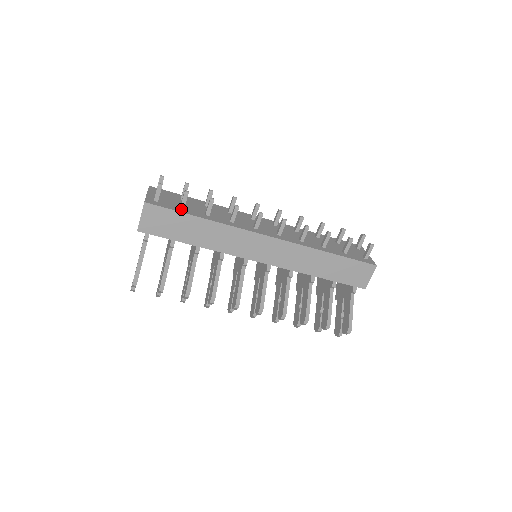
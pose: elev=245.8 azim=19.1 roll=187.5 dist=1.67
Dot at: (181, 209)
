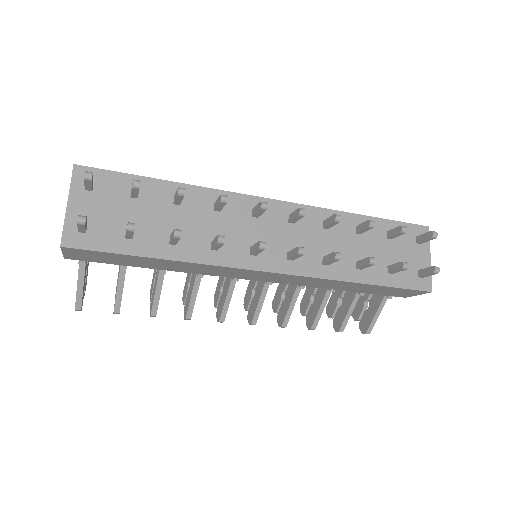
Dot at: (127, 242)
